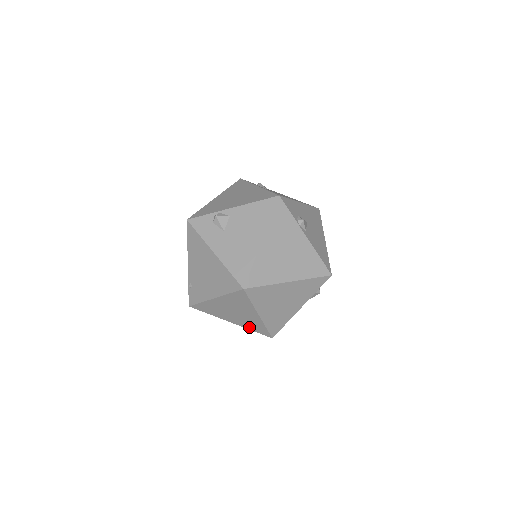
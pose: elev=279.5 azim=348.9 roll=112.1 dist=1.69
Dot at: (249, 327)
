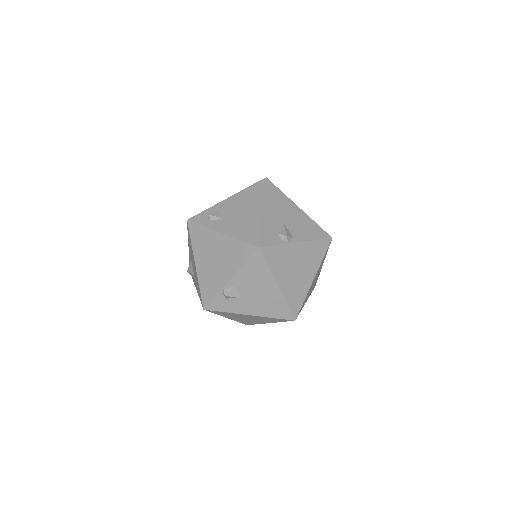
Dot at: occluded
